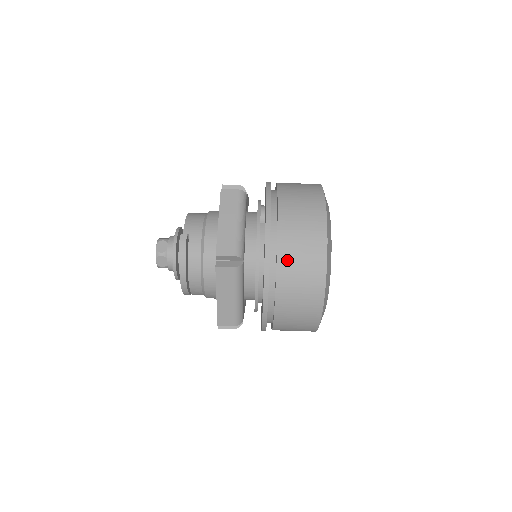
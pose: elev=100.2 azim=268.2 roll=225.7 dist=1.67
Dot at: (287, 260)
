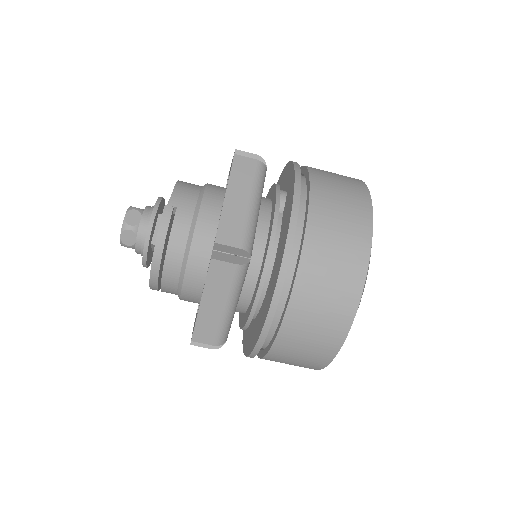
Dot at: (312, 269)
